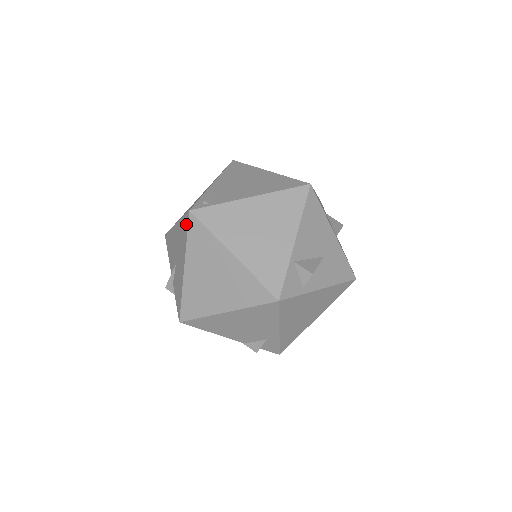
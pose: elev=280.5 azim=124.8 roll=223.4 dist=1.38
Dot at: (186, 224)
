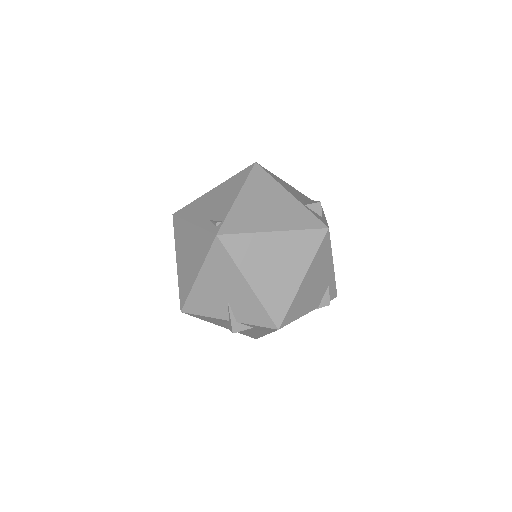
Dot at: (220, 250)
